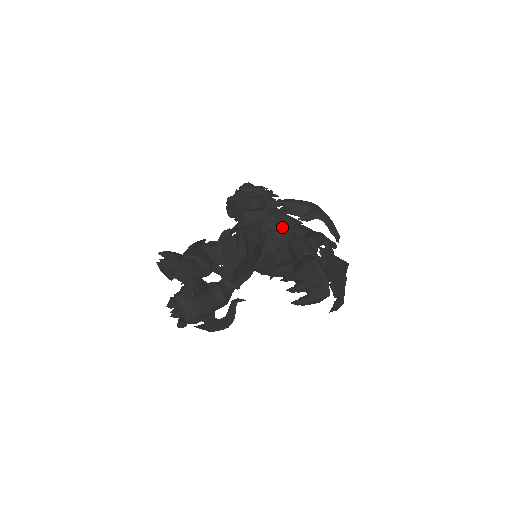
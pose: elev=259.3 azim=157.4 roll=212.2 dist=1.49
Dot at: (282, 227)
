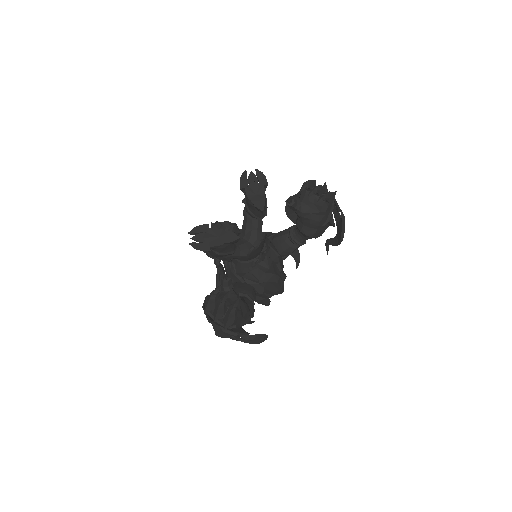
Dot at: occluded
